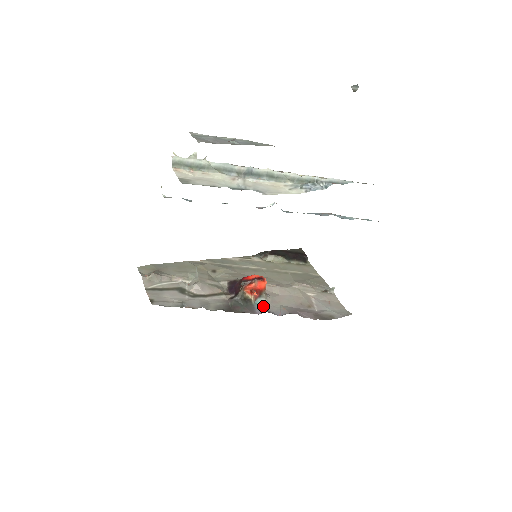
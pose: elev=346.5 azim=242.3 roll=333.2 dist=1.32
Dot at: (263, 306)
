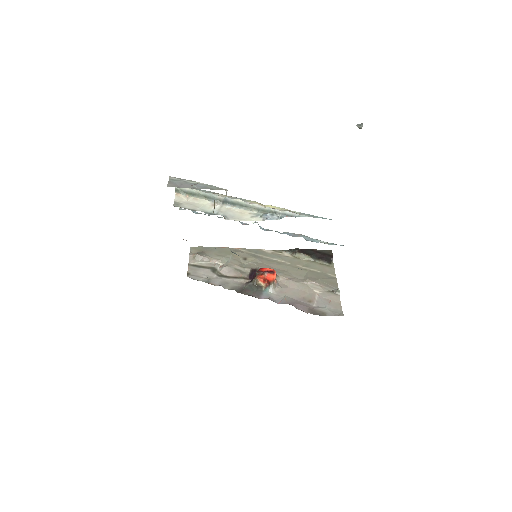
Dot at: (269, 293)
